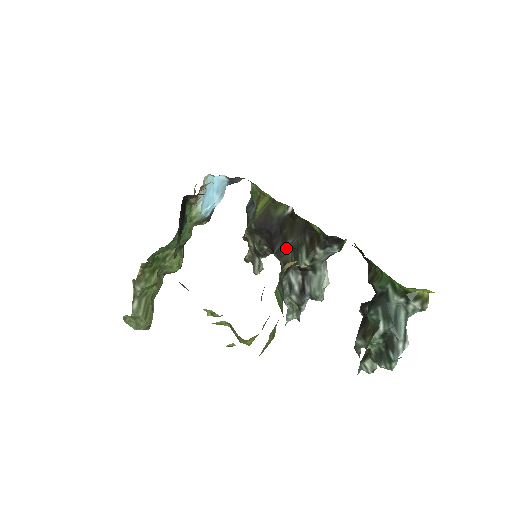
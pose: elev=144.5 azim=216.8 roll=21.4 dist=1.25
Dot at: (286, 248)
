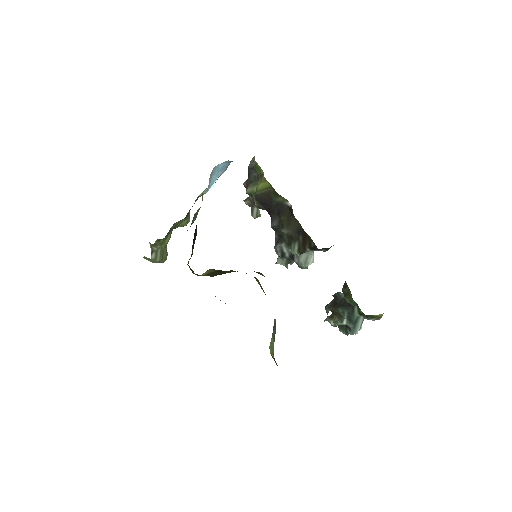
Dot at: (282, 230)
